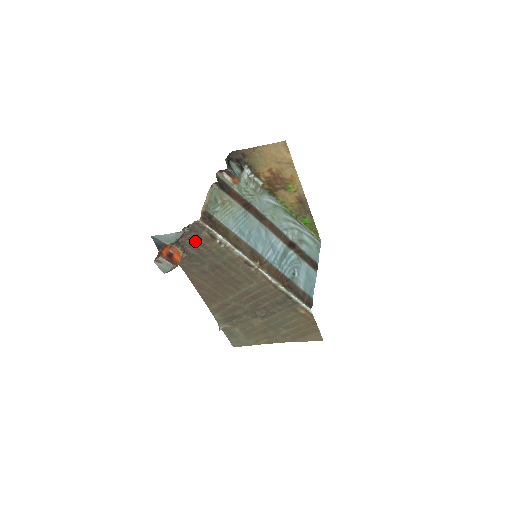
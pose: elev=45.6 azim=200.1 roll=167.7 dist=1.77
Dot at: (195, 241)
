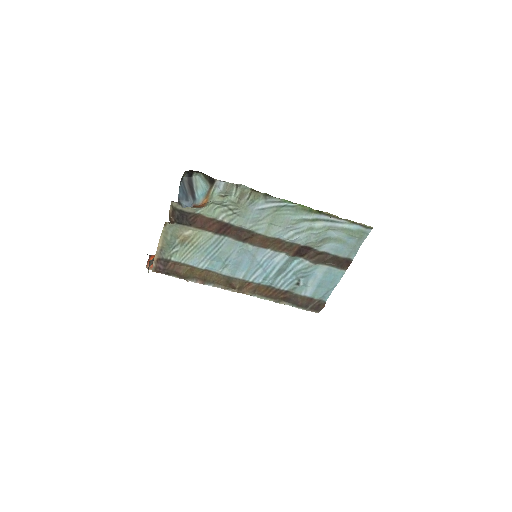
Dot at: occluded
